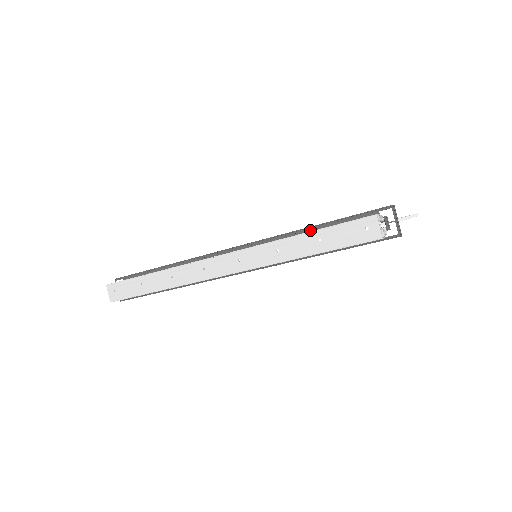
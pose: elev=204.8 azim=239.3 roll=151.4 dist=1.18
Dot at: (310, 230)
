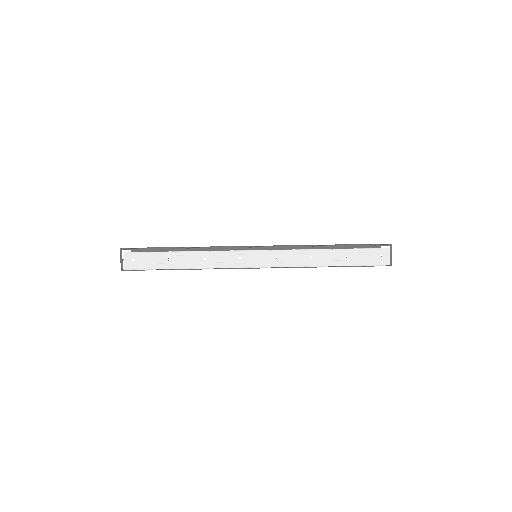
Dot at: (328, 247)
